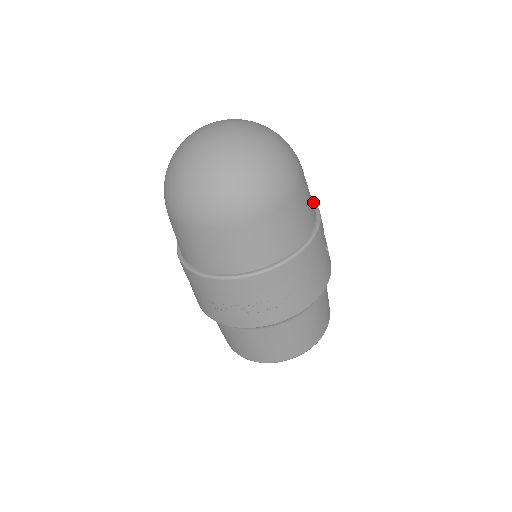
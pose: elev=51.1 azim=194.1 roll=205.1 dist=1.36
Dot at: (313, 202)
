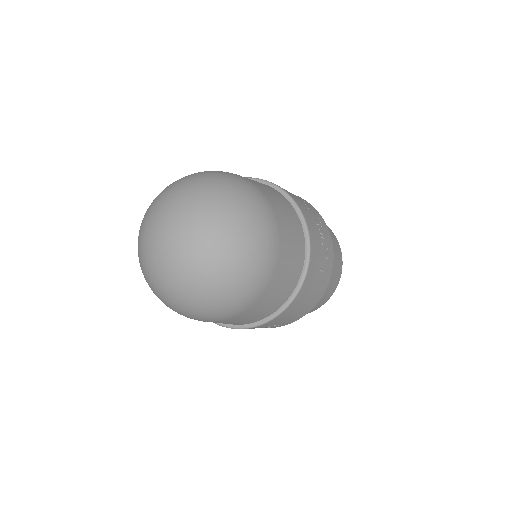
Dot at: (307, 240)
